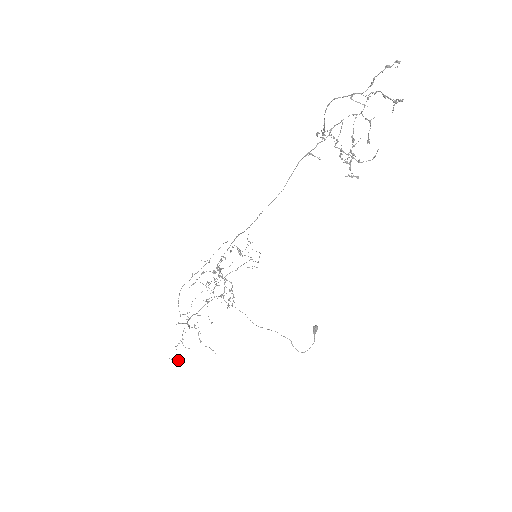
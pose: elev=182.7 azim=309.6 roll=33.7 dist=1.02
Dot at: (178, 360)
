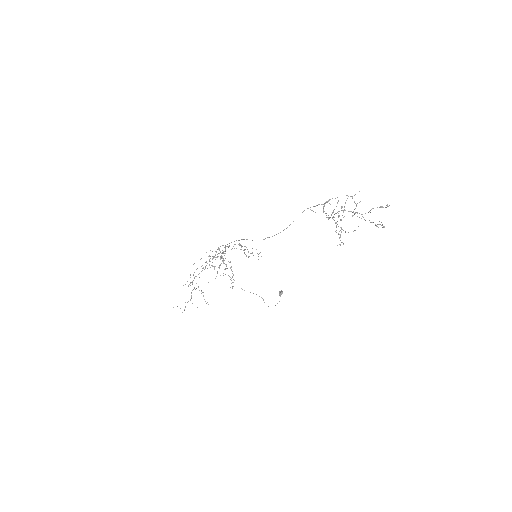
Dot at: (184, 309)
